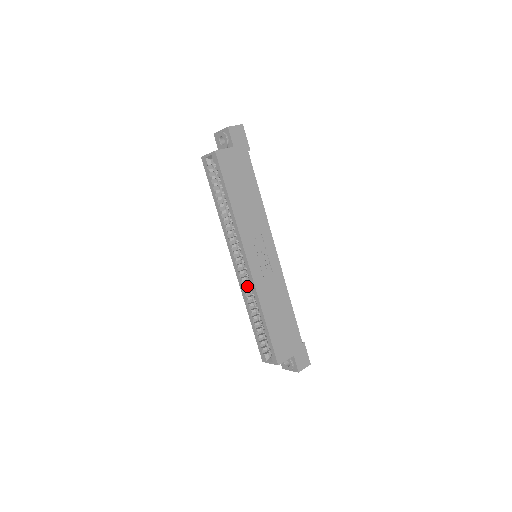
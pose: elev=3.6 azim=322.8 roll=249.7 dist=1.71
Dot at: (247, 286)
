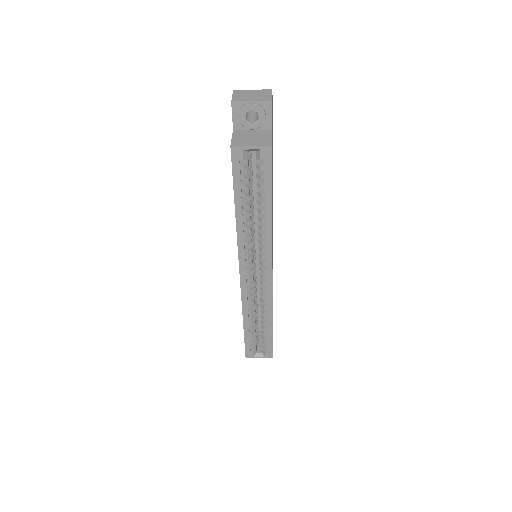
Dot at: occluded
